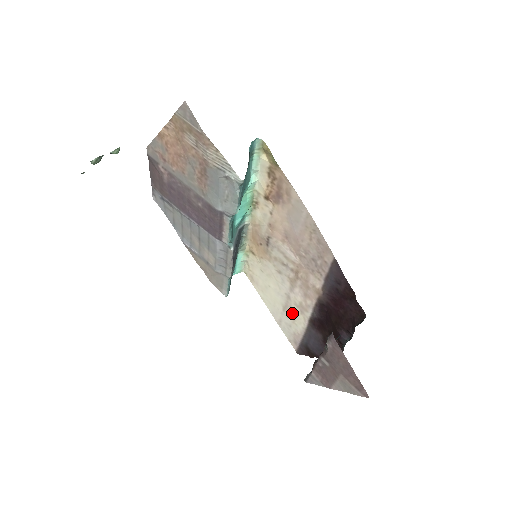
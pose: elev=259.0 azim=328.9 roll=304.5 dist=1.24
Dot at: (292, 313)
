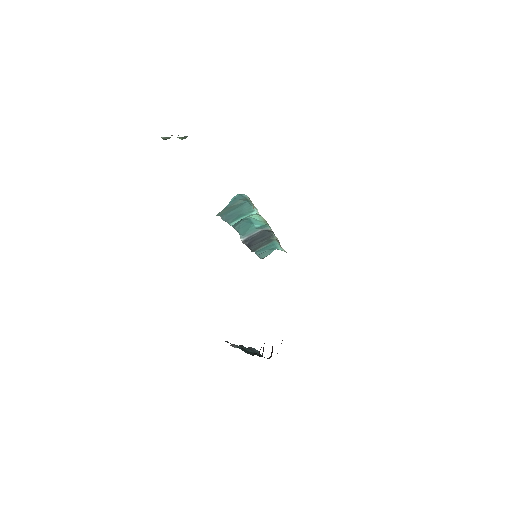
Dot at: occluded
